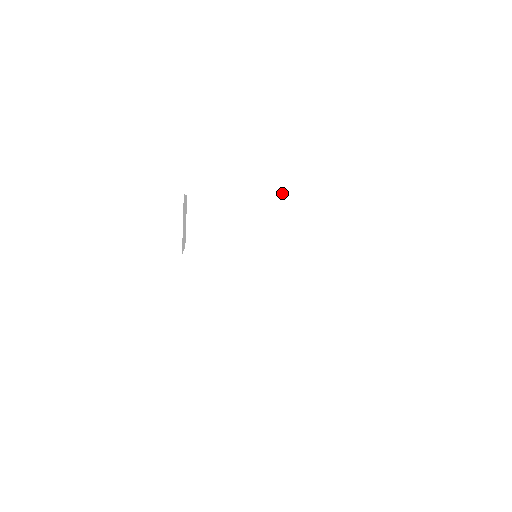
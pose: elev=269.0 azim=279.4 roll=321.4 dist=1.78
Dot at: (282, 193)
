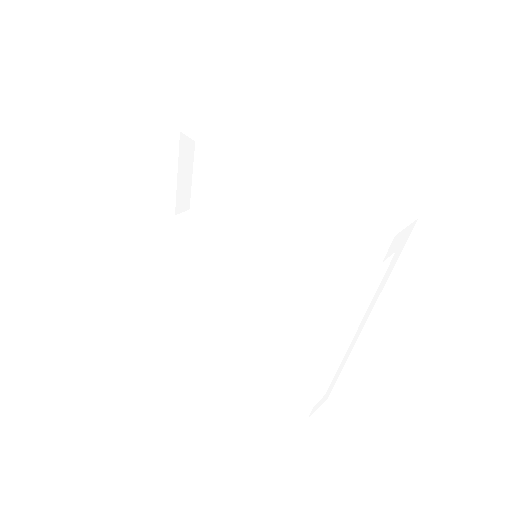
Dot at: (278, 165)
